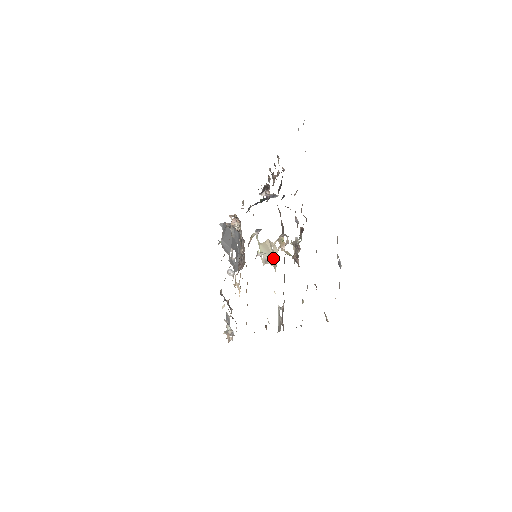
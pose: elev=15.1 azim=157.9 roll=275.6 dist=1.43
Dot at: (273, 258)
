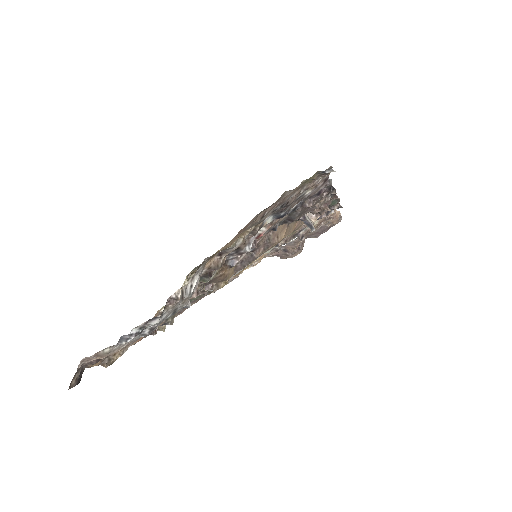
Dot at: occluded
